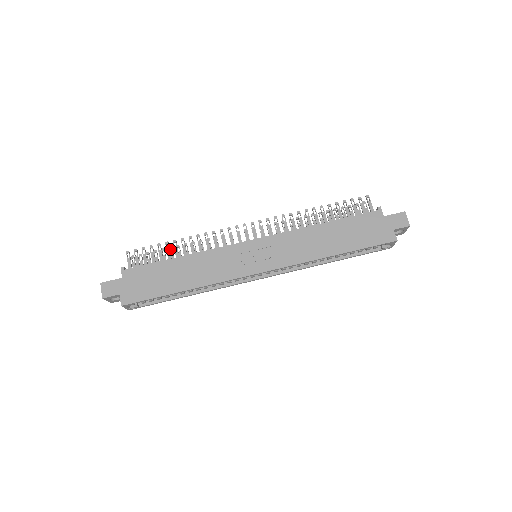
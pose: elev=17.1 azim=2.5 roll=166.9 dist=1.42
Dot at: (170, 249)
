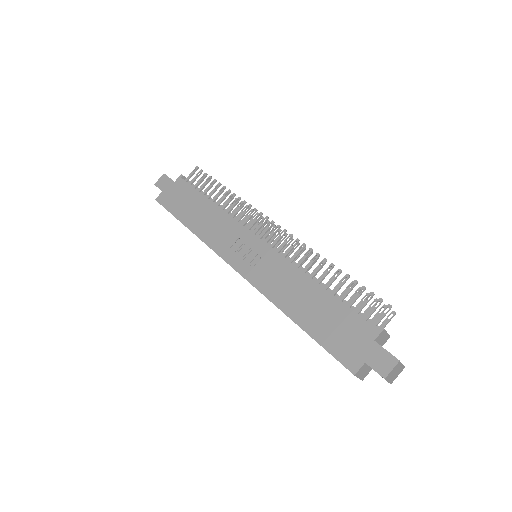
Dot at: (227, 193)
